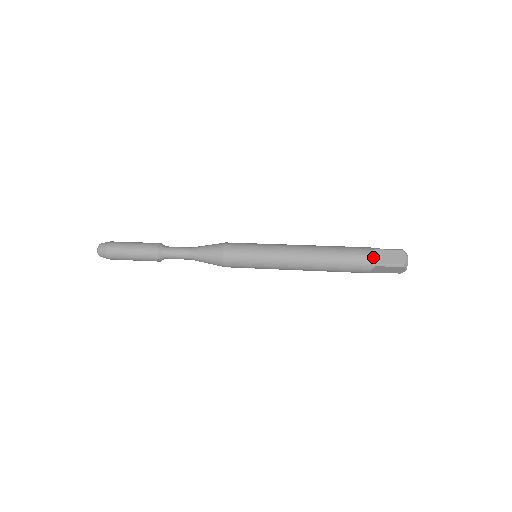
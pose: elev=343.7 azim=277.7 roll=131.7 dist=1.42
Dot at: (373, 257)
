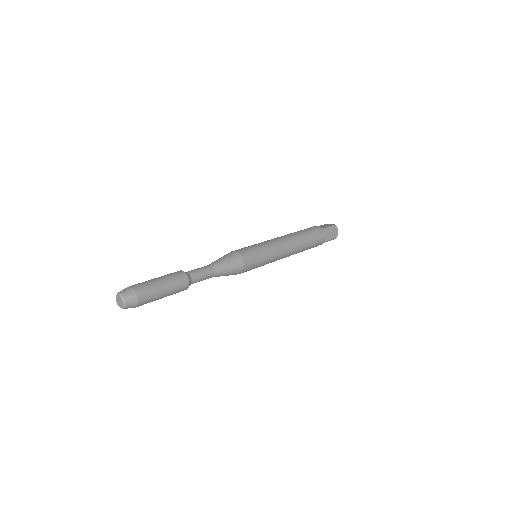
Dot at: (325, 238)
